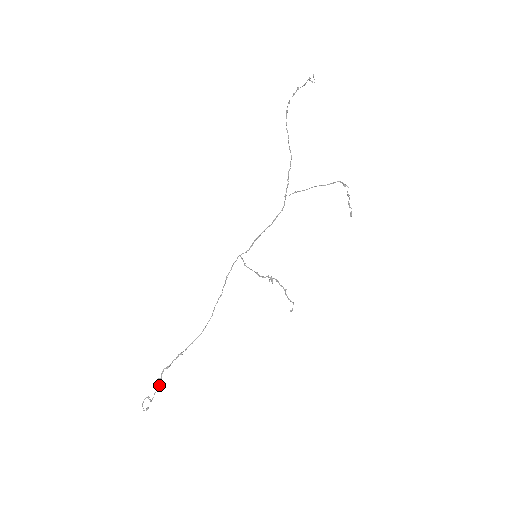
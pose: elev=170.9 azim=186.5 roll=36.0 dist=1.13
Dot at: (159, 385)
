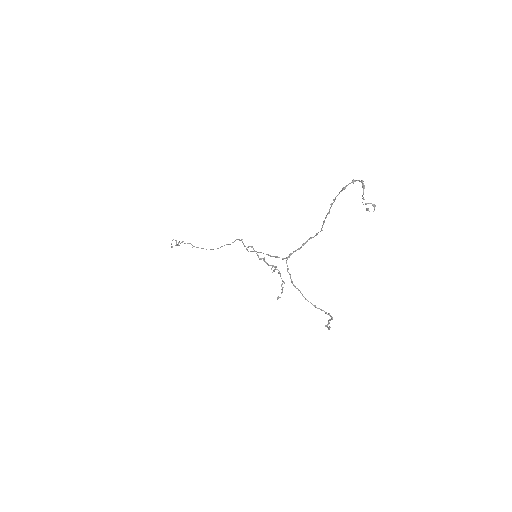
Dot at: (179, 245)
